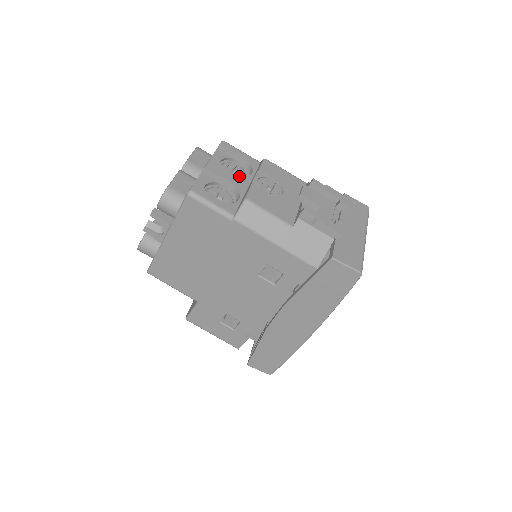
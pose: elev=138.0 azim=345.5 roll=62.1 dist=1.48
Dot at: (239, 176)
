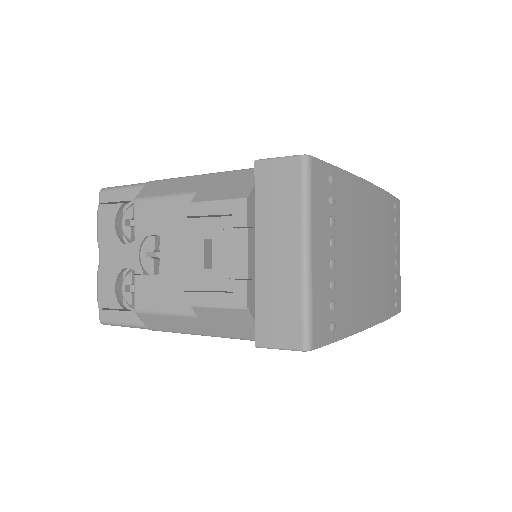
Dot at: (132, 245)
